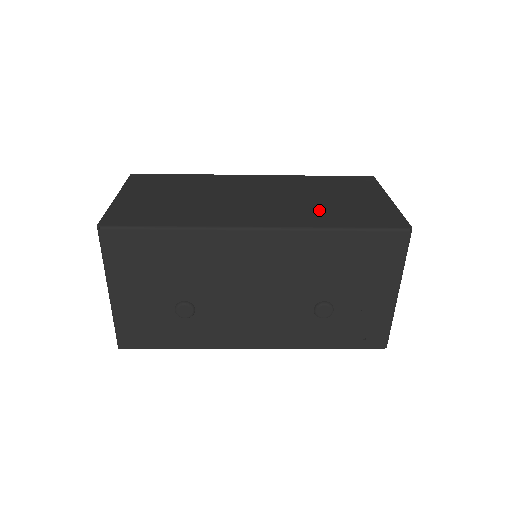
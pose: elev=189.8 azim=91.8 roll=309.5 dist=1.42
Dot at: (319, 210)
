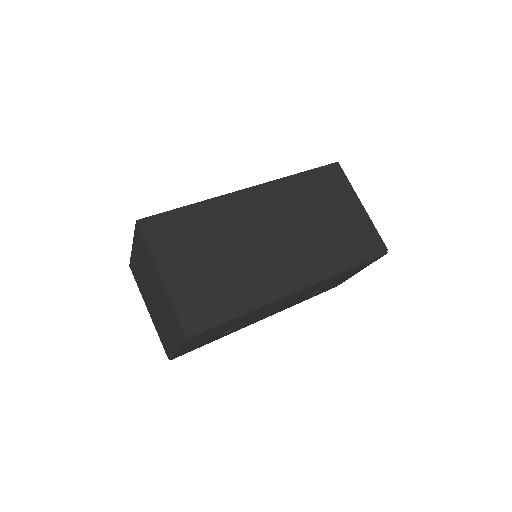
Dot at: (327, 244)
